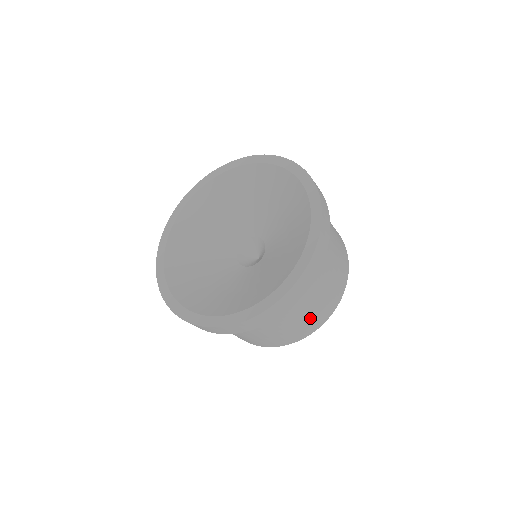
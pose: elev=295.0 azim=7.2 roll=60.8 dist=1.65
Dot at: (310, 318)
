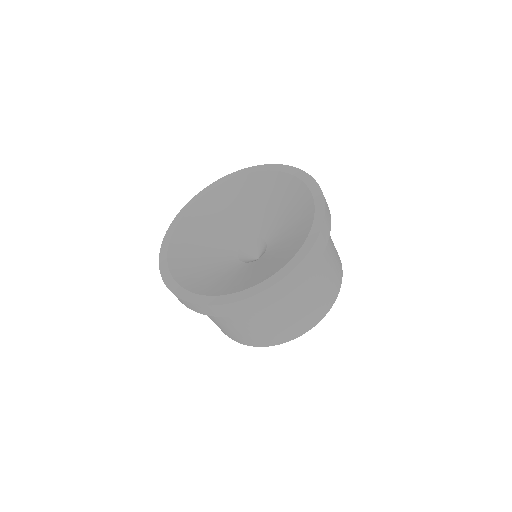
Dot at: (232, 332)
